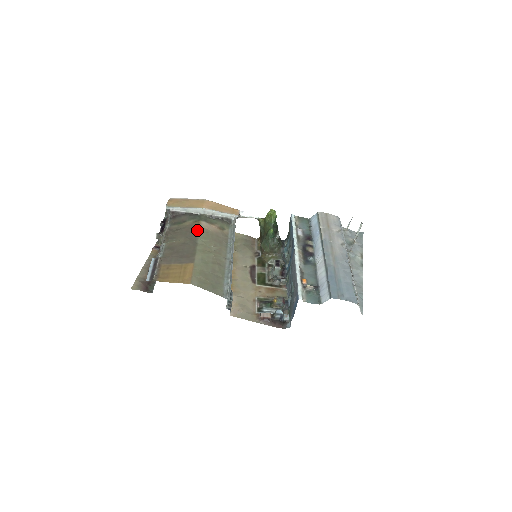
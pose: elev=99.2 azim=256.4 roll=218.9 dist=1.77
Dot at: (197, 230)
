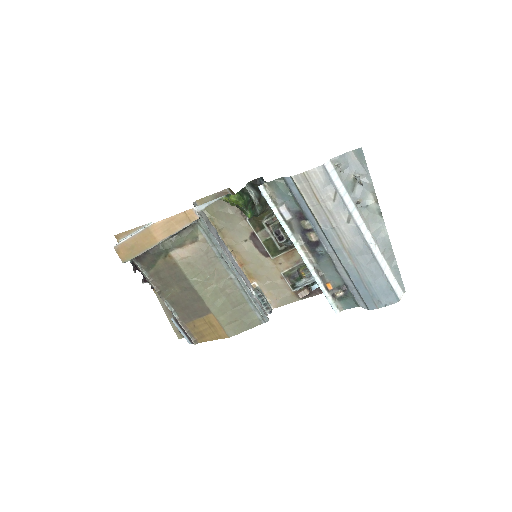
Dot at: (178, 269)
